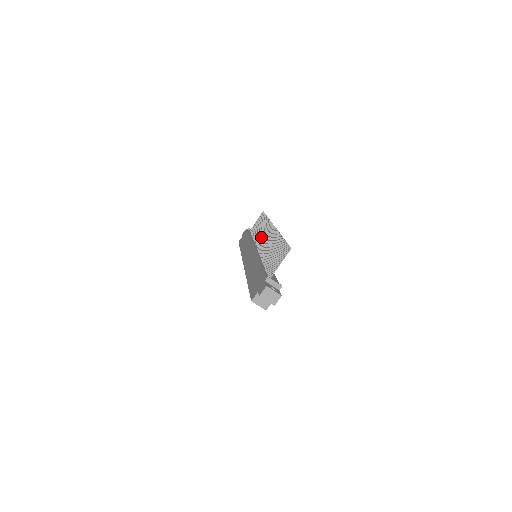
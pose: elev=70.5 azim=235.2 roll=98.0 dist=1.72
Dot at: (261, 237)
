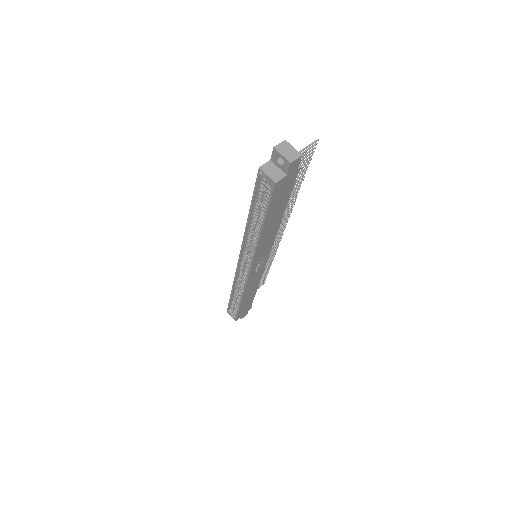
Dot at: occluded
